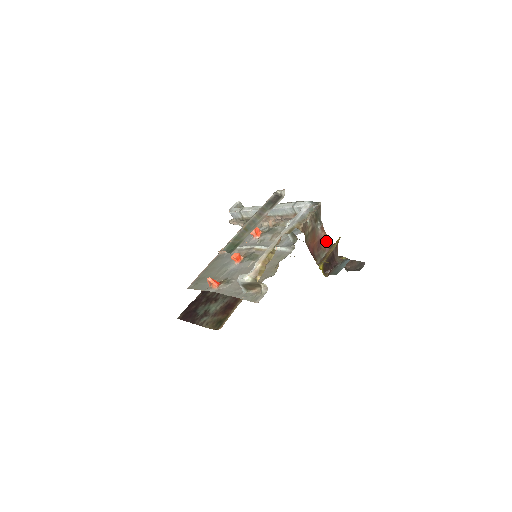
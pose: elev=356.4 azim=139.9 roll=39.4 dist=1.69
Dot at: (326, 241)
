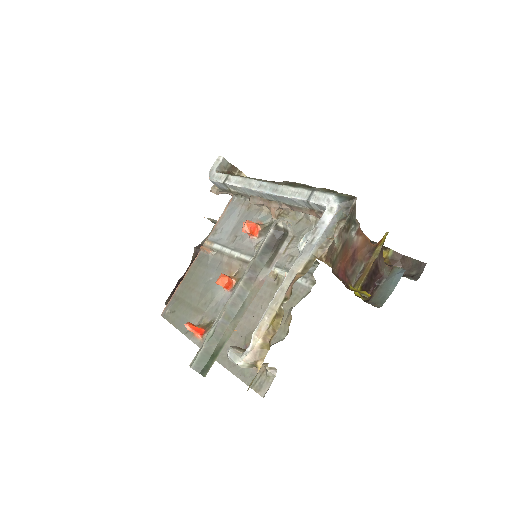
Dot at: (365, 246)
